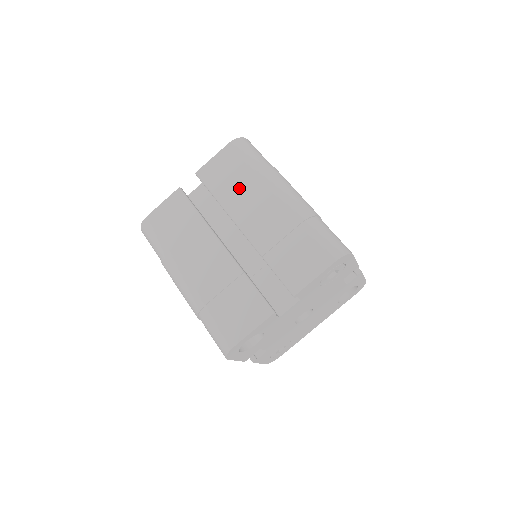
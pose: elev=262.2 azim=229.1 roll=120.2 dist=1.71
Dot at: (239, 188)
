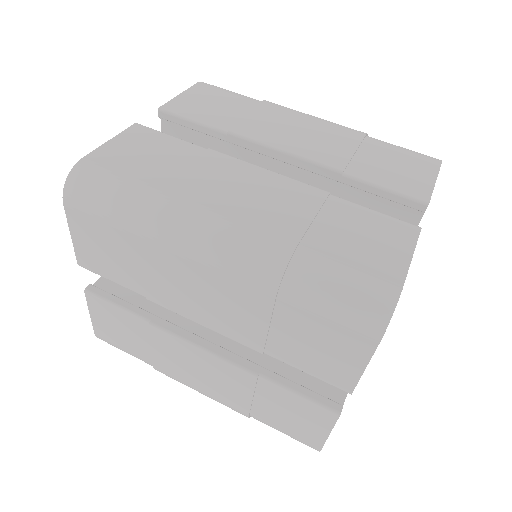
Dot at: (145, 271)
